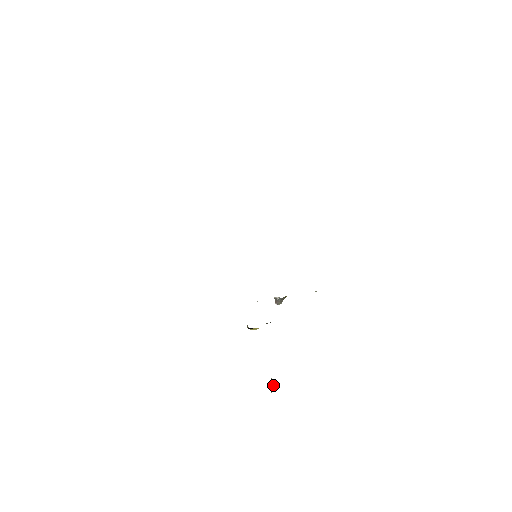
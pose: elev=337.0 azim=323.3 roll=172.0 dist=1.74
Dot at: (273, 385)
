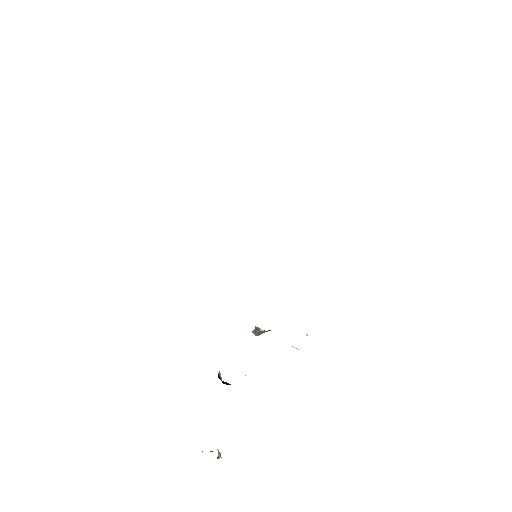
Dot at: occluded
